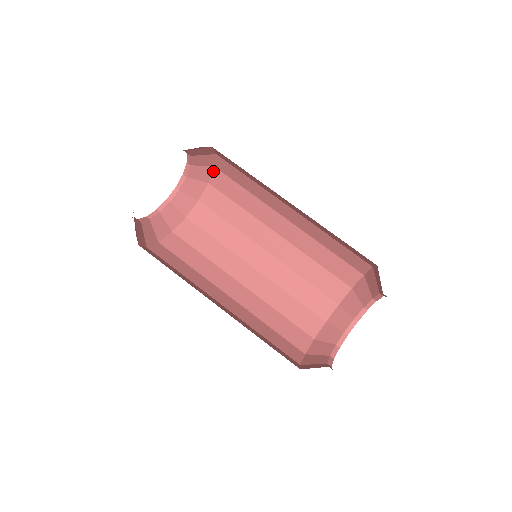
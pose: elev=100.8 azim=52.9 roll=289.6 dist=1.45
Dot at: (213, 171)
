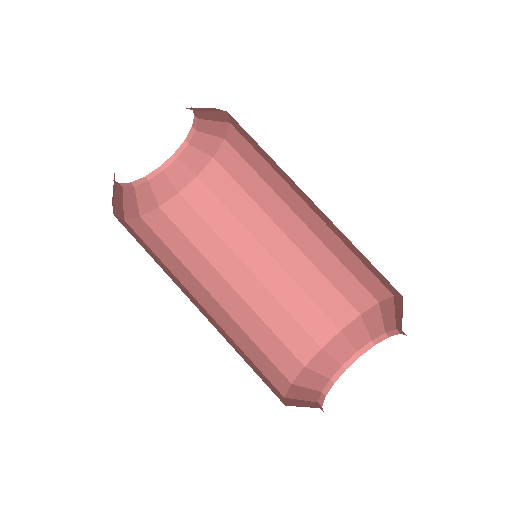
Dot at: (229, 127)
